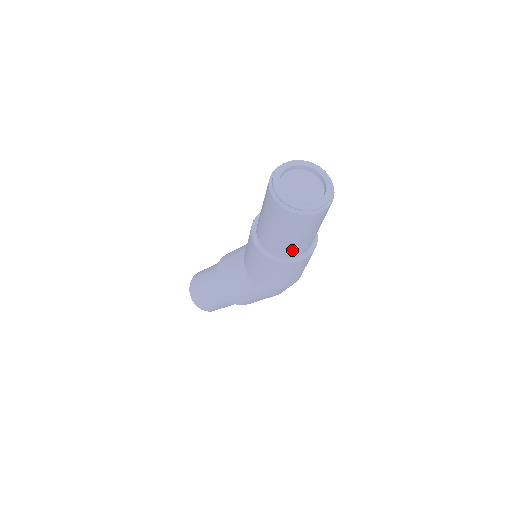
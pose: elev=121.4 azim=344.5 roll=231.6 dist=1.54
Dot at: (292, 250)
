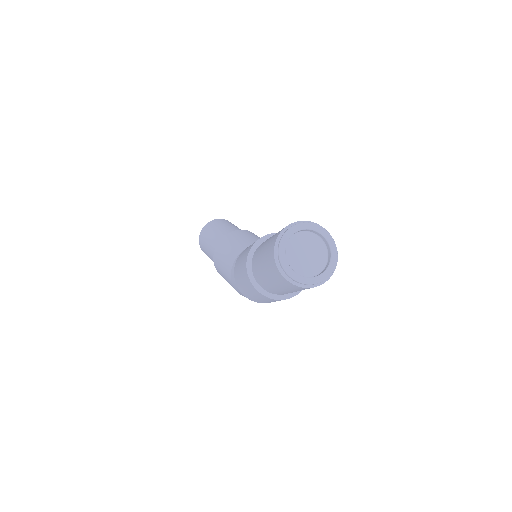
Dot at: (265, 284)
